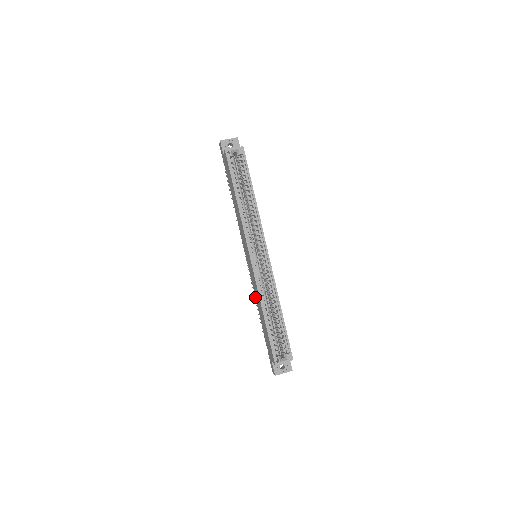
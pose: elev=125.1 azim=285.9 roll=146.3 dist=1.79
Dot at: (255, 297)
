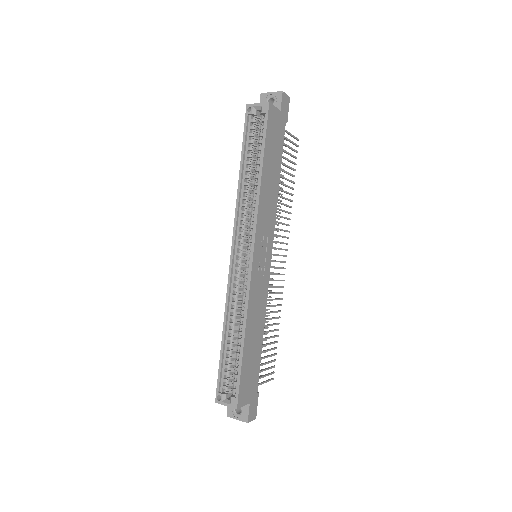
Dot at: occluded
